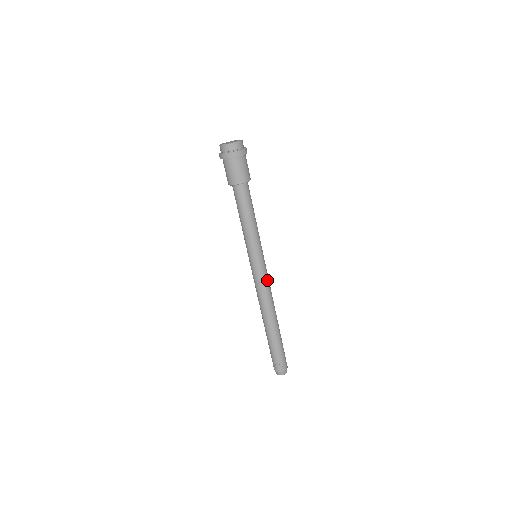
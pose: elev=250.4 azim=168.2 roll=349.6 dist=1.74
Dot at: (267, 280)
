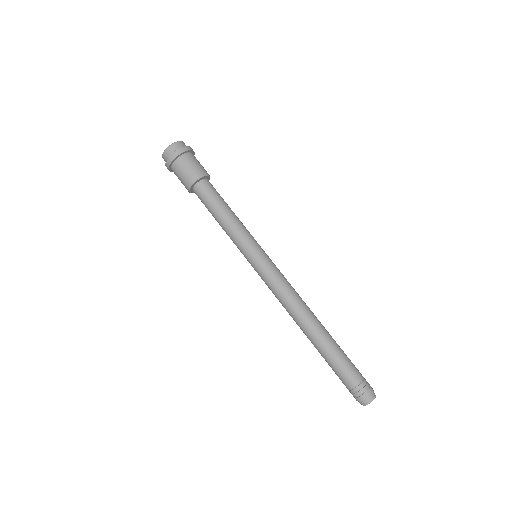
Dot at: (283, 276)
